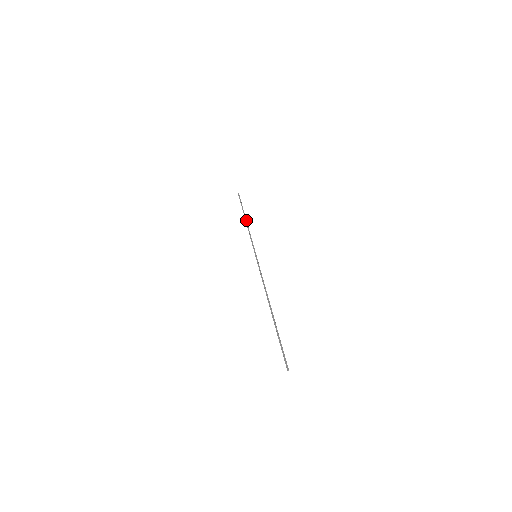
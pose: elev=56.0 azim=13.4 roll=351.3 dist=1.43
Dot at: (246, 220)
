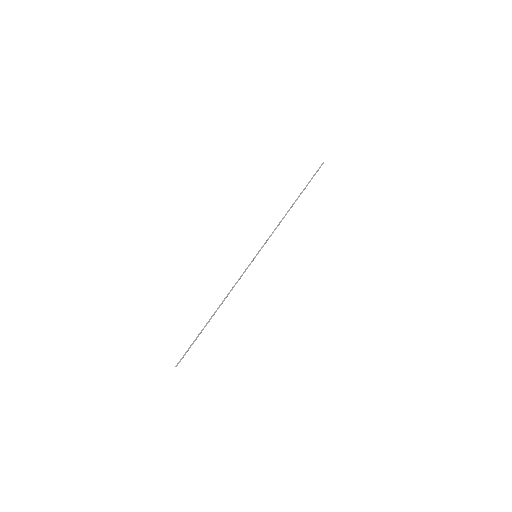
Dot at: (291, 207)
